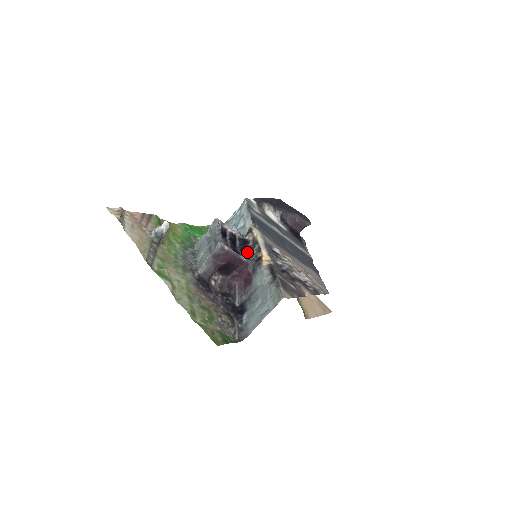
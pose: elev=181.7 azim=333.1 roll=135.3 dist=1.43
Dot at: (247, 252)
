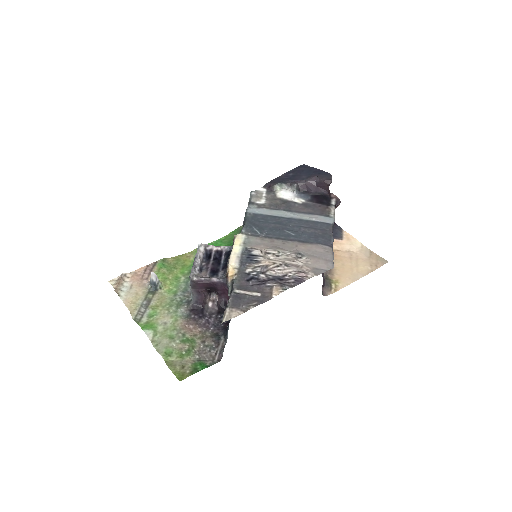
Dot at: occluded
